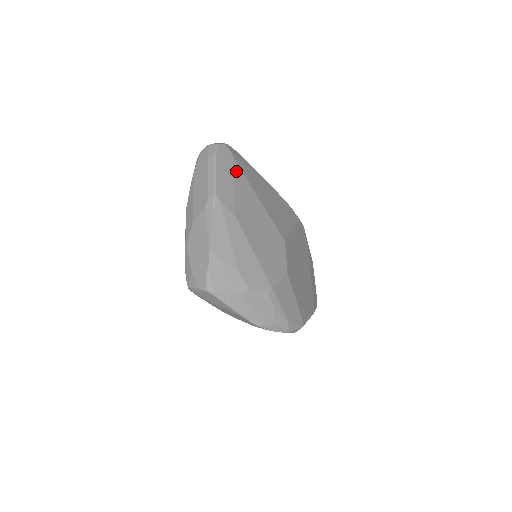
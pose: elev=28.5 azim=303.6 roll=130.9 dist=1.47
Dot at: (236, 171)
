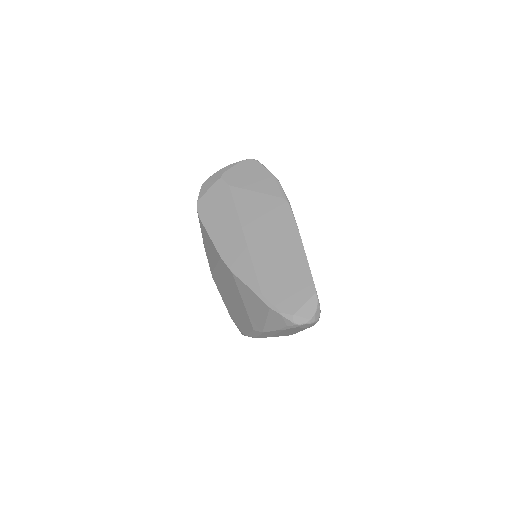
Dot at: occluded
